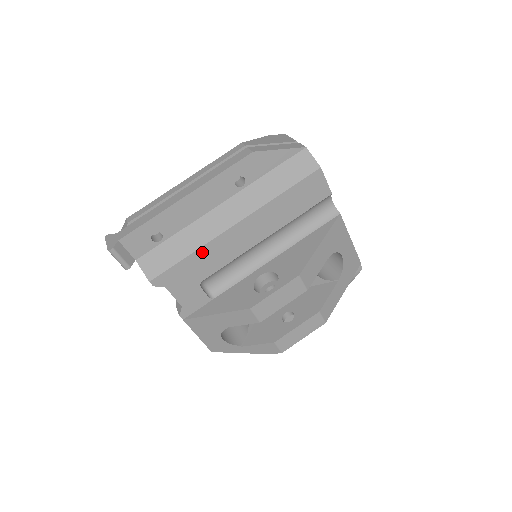
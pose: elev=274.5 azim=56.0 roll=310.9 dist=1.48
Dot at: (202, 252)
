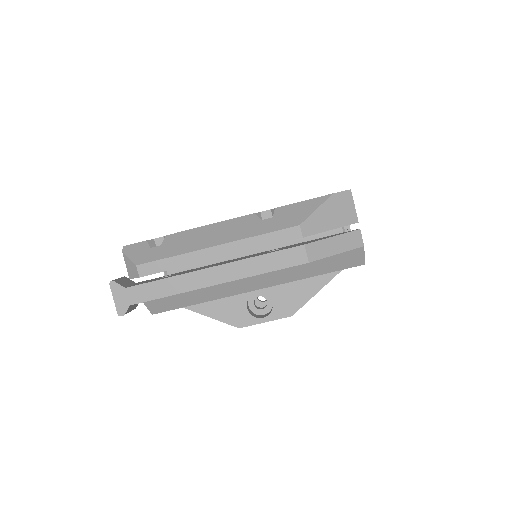
Dot at: (212, 299)
